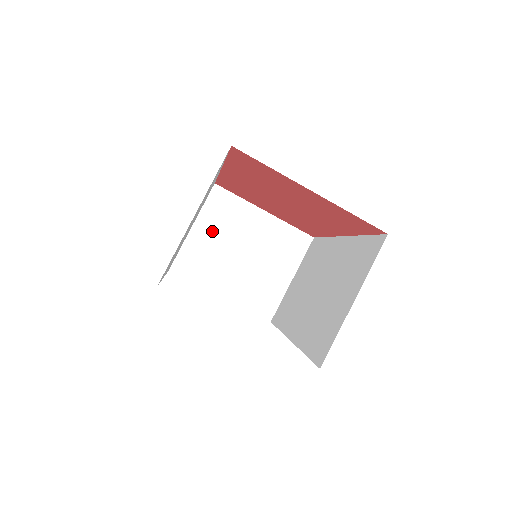
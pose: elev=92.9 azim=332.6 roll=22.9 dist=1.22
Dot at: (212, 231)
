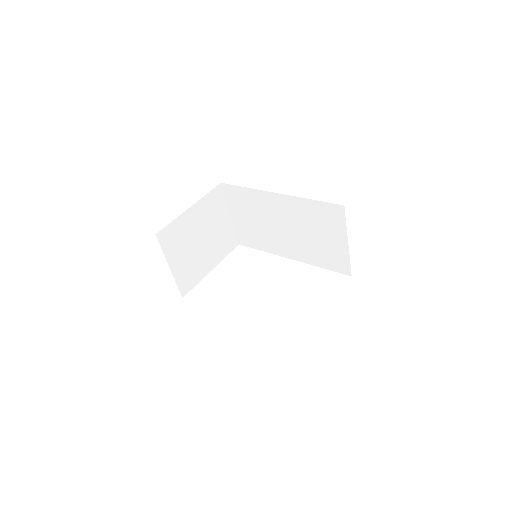
Dot at: (180, 255)
